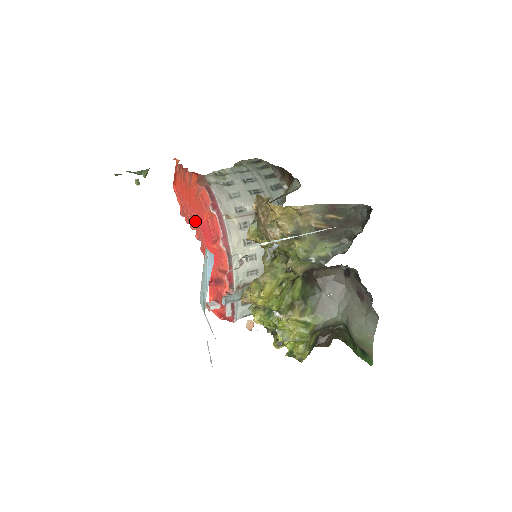
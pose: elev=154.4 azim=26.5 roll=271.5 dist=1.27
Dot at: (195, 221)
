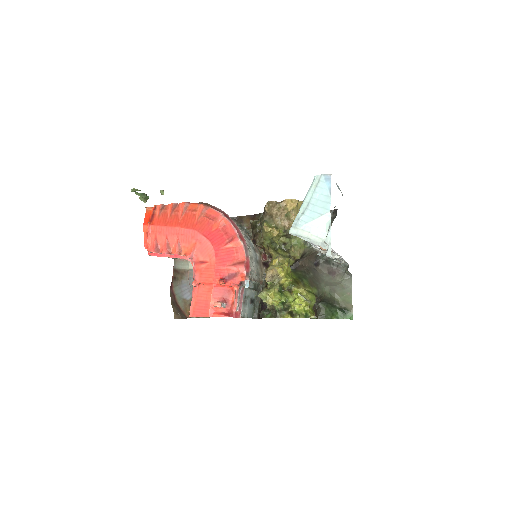
Dot at: (191, 240)
